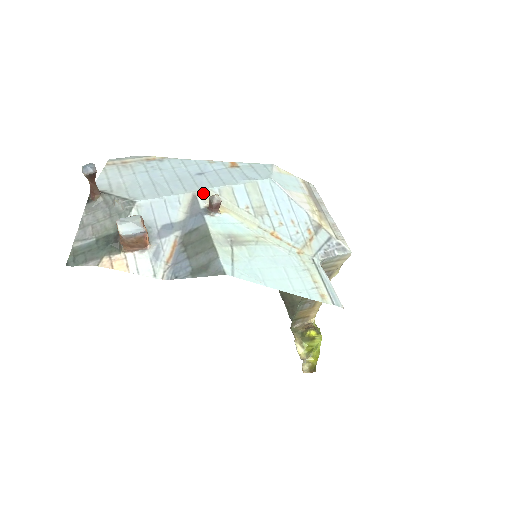
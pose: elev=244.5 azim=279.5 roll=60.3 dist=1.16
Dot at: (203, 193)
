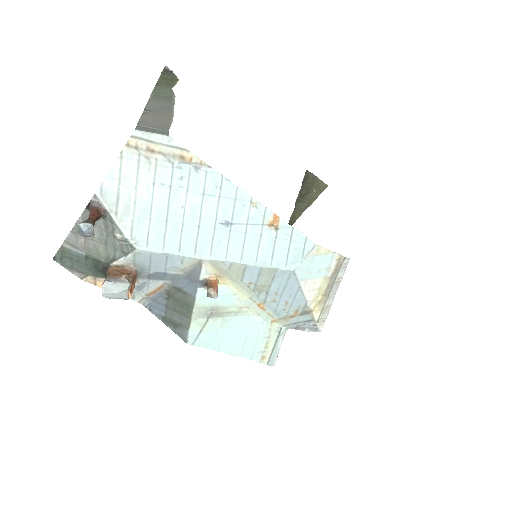
Dot at: (211, 263)
